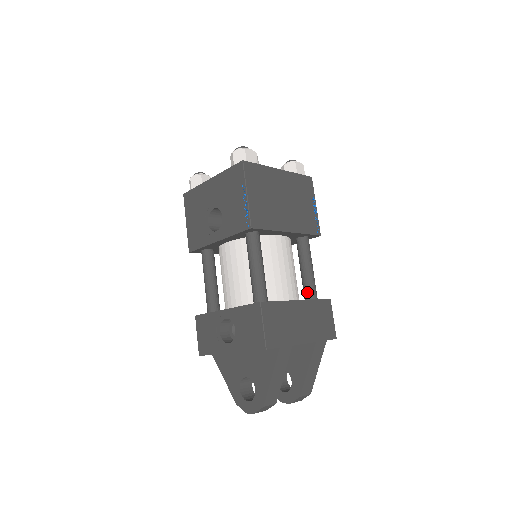
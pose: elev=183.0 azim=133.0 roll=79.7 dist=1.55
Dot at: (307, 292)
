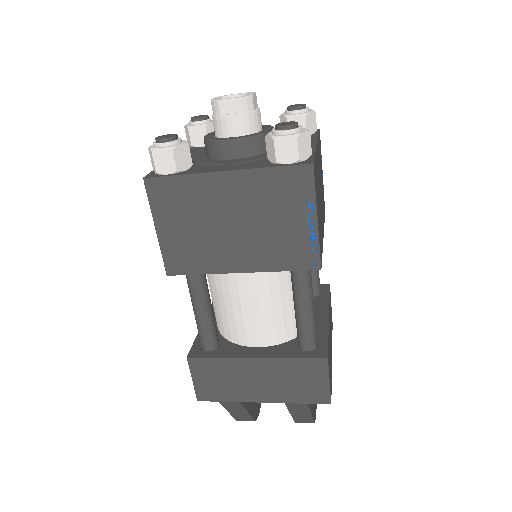
Dot at: (297, 336)
